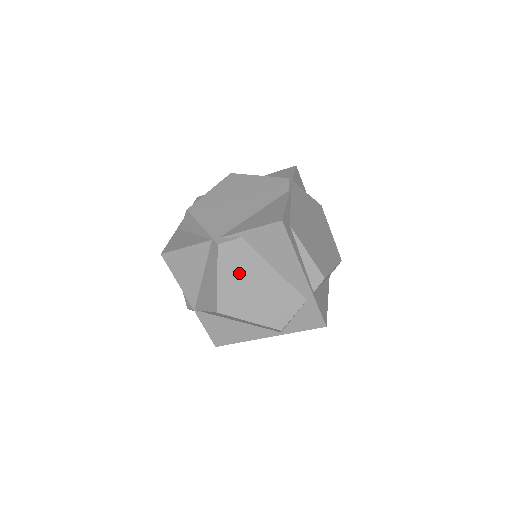
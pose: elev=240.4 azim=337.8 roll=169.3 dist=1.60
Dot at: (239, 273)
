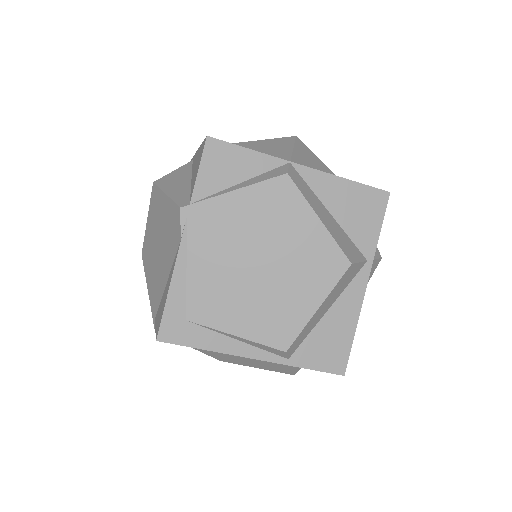
Dot at: occluded
